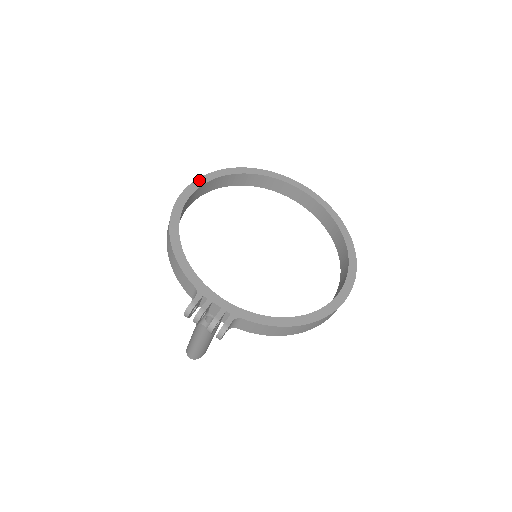
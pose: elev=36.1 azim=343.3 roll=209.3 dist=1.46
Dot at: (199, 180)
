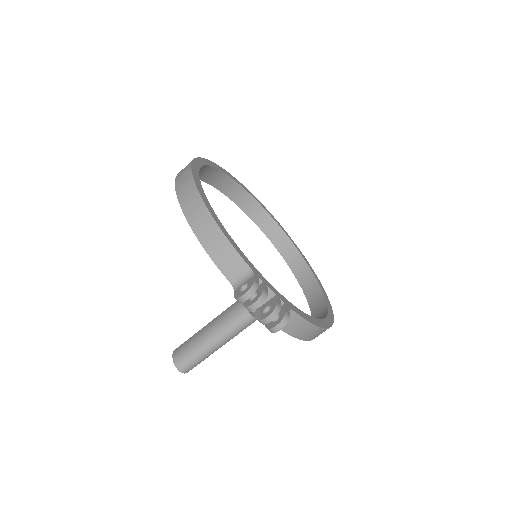
Dot at: (198, 160)
